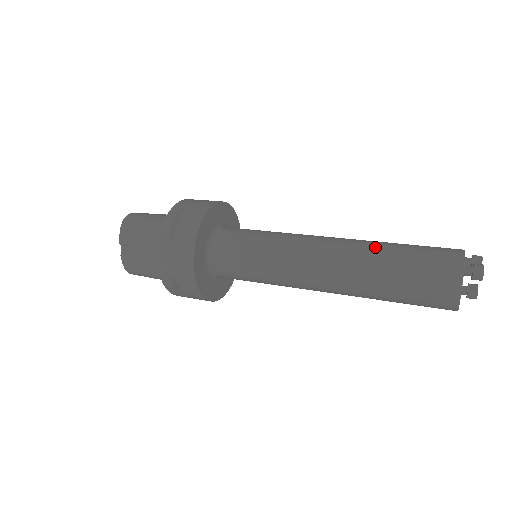
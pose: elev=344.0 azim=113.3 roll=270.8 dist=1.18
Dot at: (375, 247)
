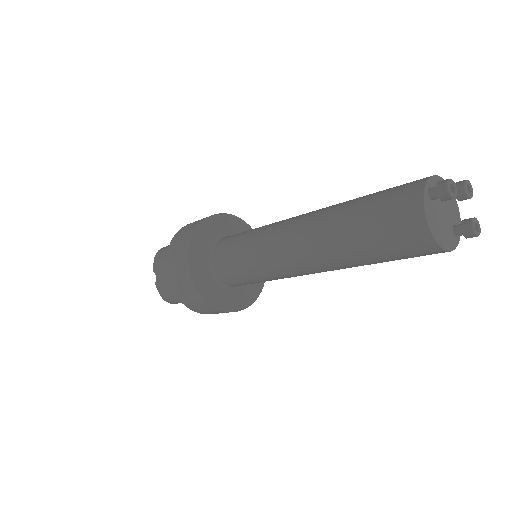
Dot at: (342, 203)
